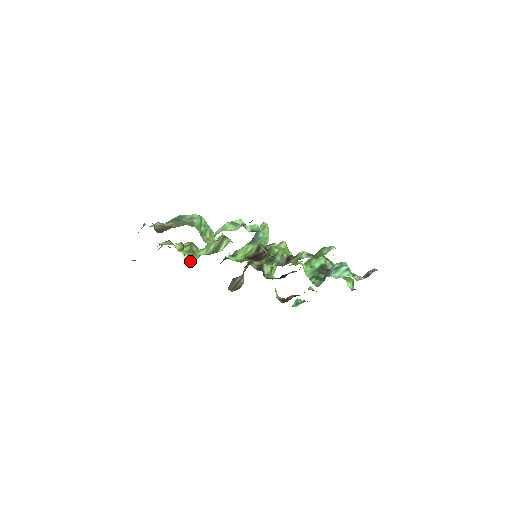
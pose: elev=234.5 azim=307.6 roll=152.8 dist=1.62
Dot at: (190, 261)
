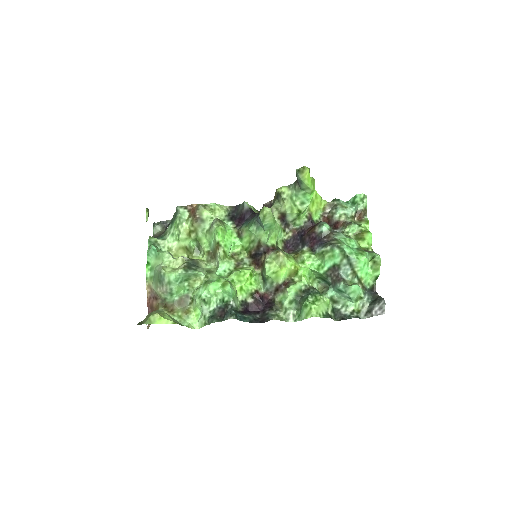
Dot at: (199, 251)
